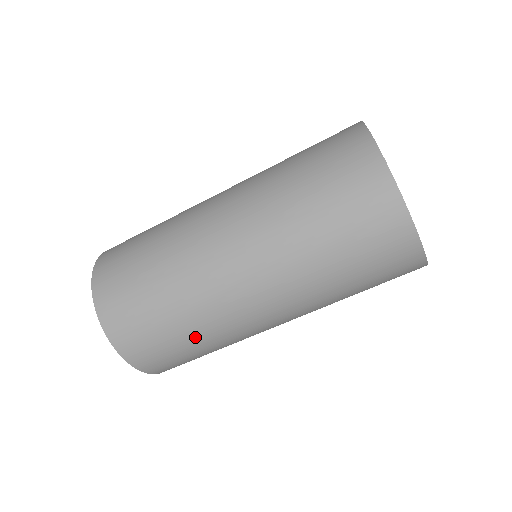
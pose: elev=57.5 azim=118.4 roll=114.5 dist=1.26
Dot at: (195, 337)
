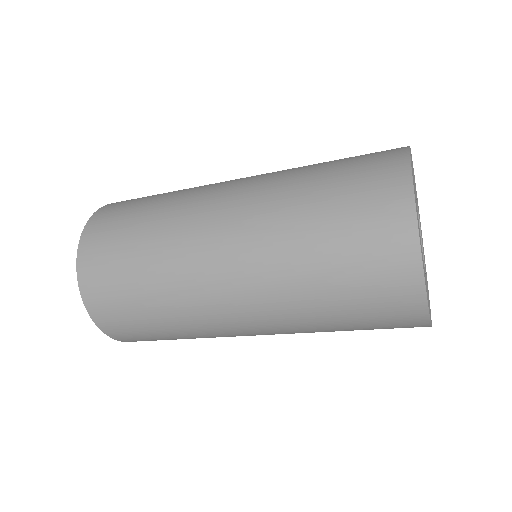
Dot at: (165, 321)
